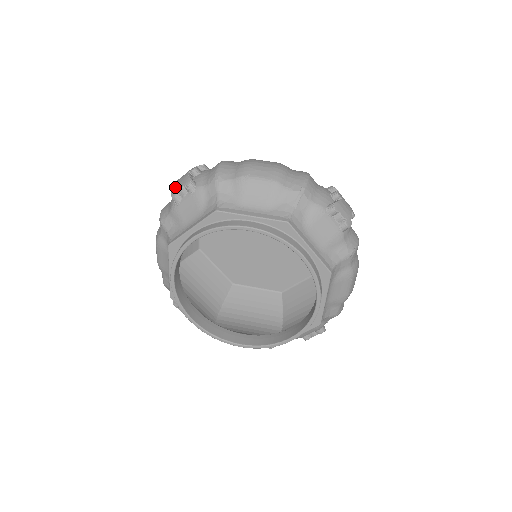
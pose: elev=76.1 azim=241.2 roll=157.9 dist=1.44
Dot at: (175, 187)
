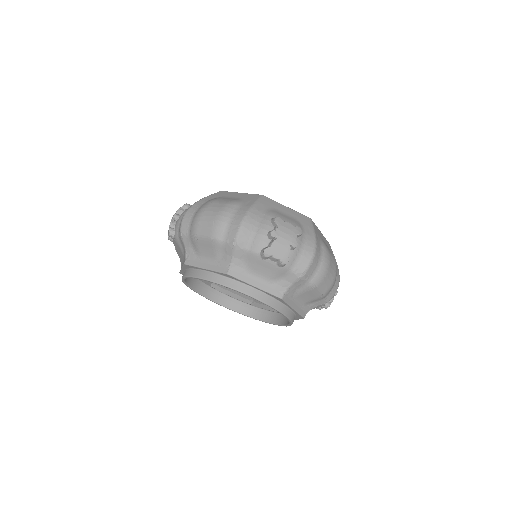
Dot at: (272, 249)
